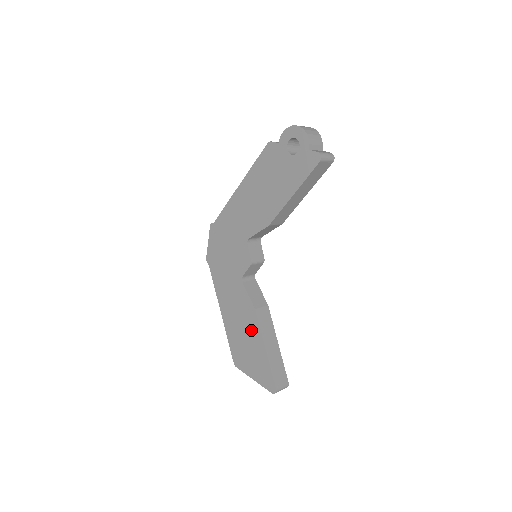
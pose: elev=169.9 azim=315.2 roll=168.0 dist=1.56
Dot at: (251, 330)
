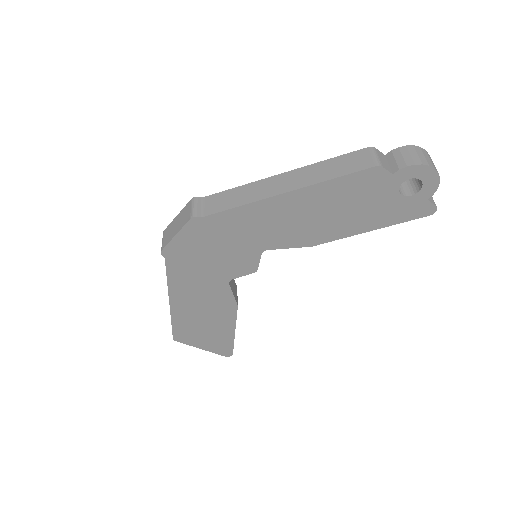
Dot at: (220, 319)
